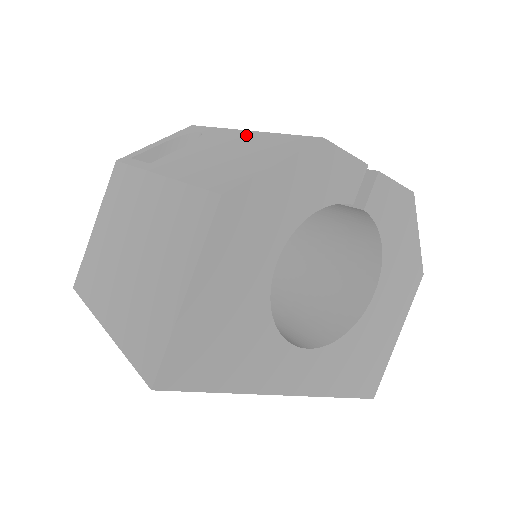
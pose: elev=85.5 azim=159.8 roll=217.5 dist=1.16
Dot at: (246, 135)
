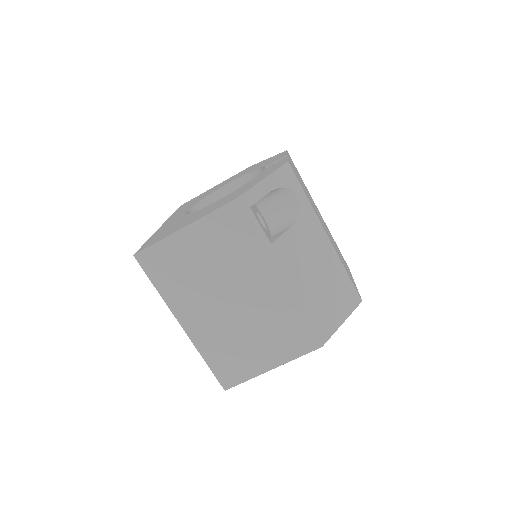
Dot at: (329, 250)
